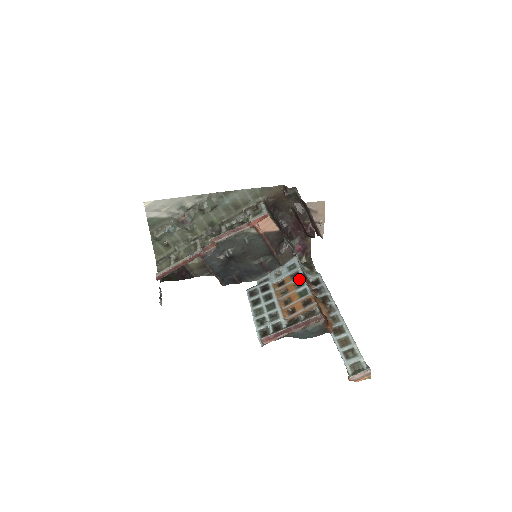
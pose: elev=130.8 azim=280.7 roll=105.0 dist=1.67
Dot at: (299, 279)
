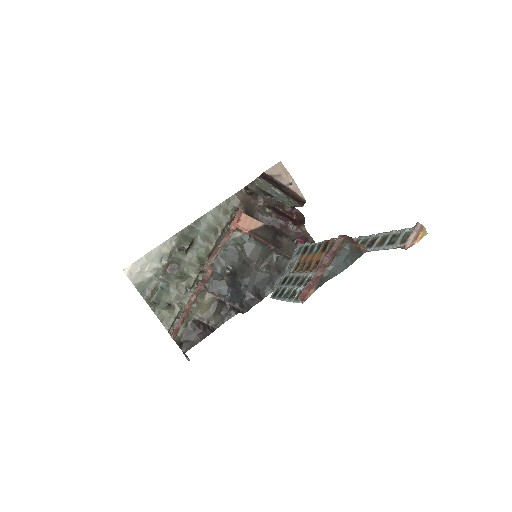
Dot at: (309, 247)
